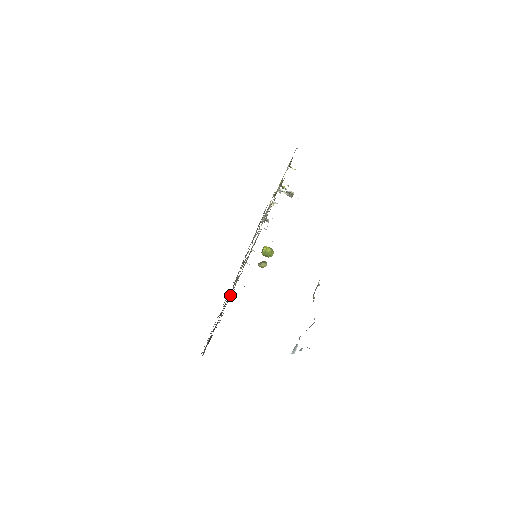
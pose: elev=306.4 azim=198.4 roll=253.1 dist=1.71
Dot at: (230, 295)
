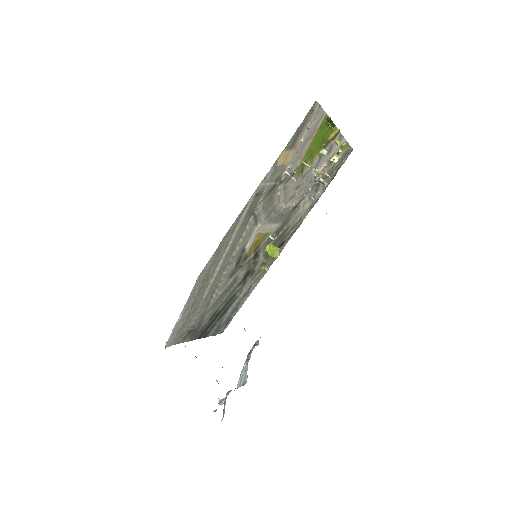
Dot at: (202, 307)
